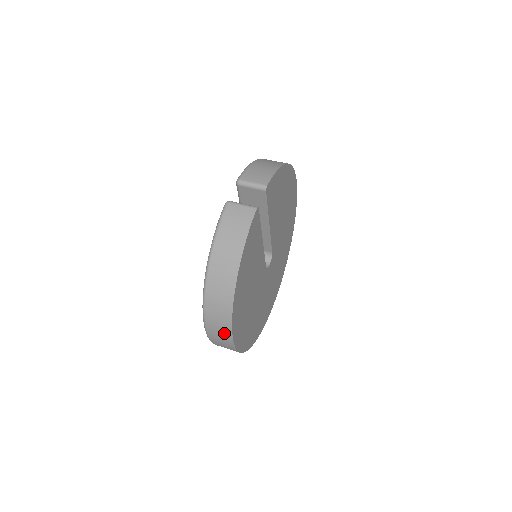
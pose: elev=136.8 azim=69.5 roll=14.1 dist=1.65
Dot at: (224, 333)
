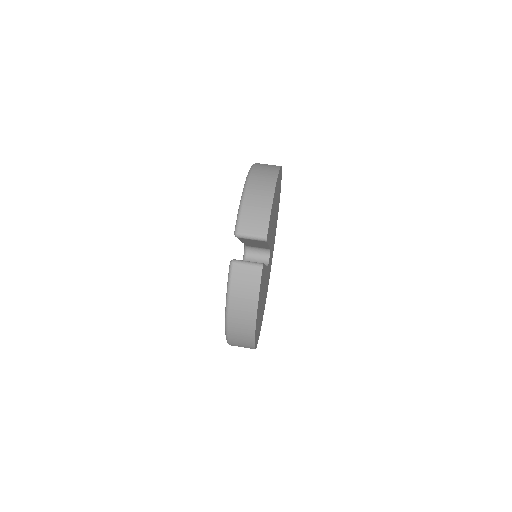
Dot at: occluded
